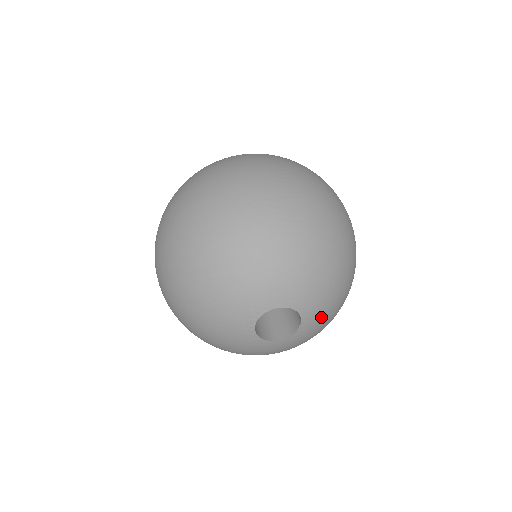
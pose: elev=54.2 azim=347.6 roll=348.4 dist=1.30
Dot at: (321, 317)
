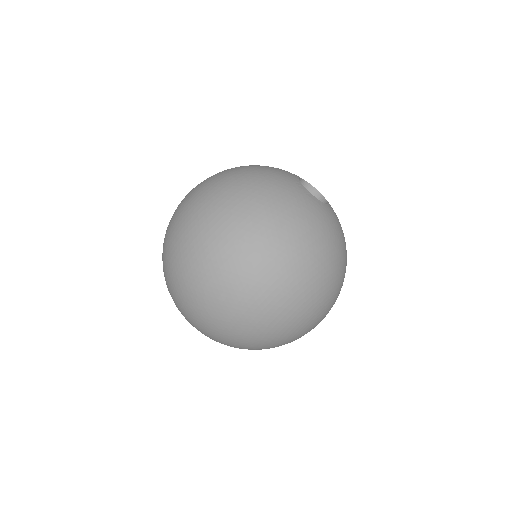
Dot at: occluded
